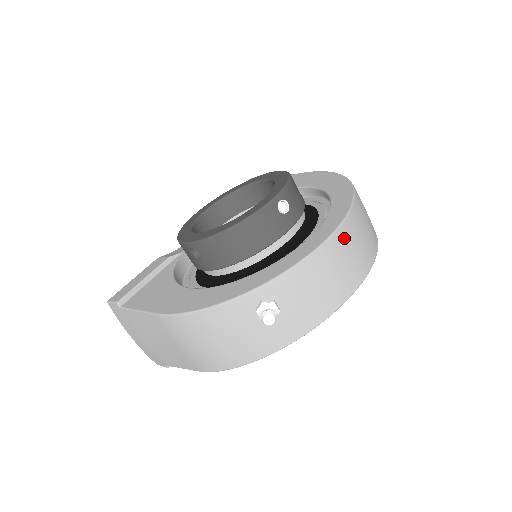
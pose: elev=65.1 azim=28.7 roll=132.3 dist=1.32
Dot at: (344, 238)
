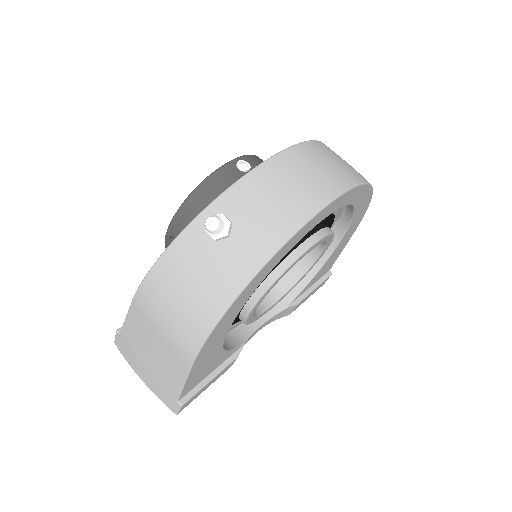
Dot at: (300, 156)
